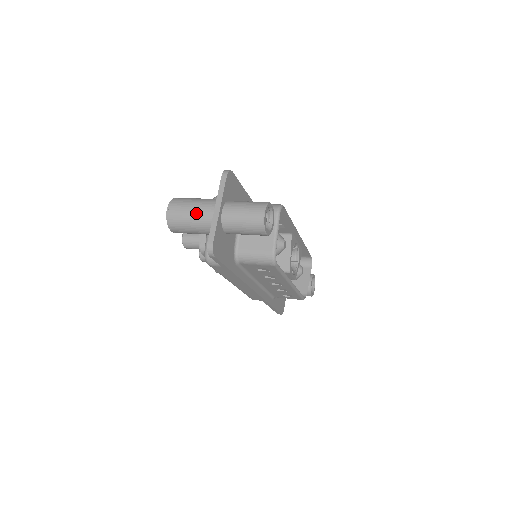
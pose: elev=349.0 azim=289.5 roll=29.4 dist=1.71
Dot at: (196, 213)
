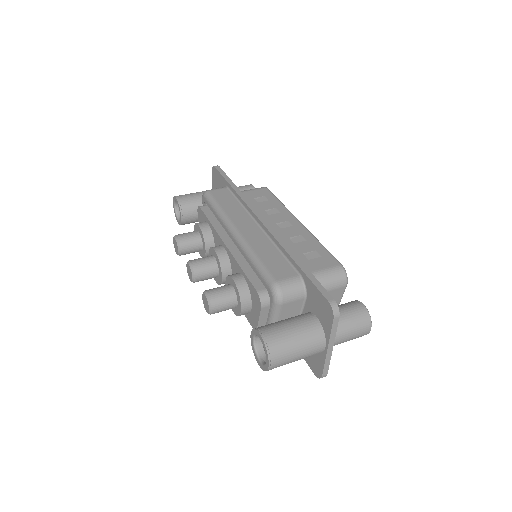
Dot at: (304, 357)
